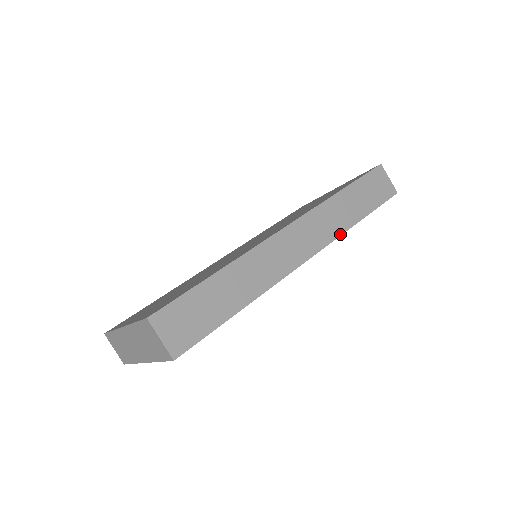
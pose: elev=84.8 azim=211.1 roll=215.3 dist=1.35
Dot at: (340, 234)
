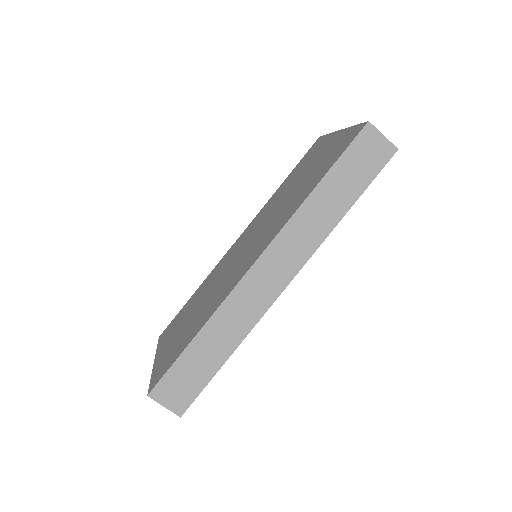
Dot at: (321, 241)
